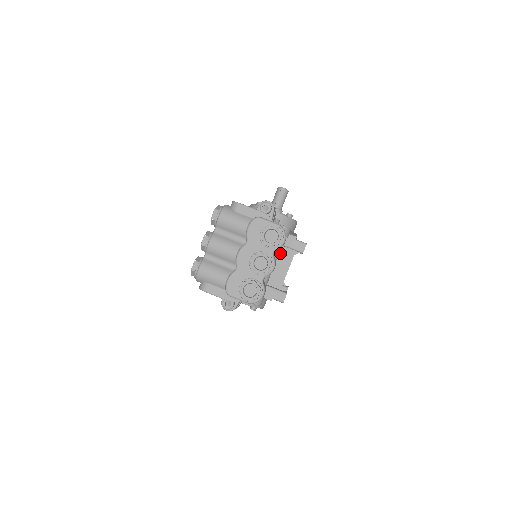
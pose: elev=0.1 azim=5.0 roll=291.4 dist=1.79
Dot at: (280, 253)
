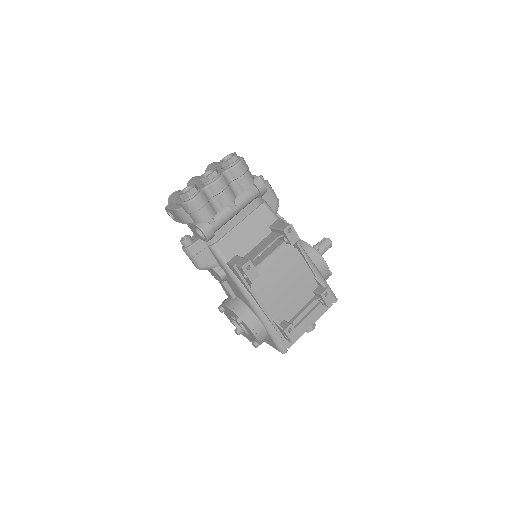
Dot at: (268, 237)
